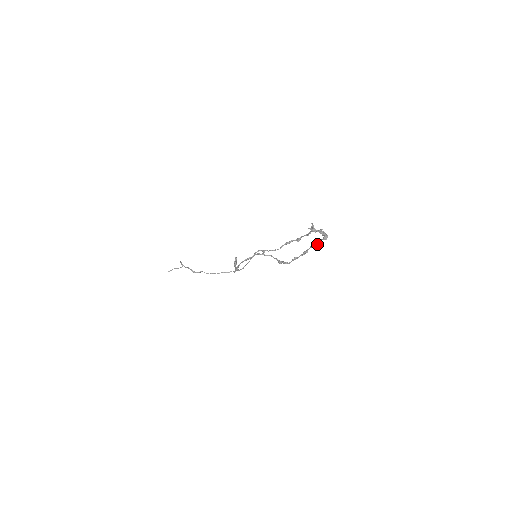
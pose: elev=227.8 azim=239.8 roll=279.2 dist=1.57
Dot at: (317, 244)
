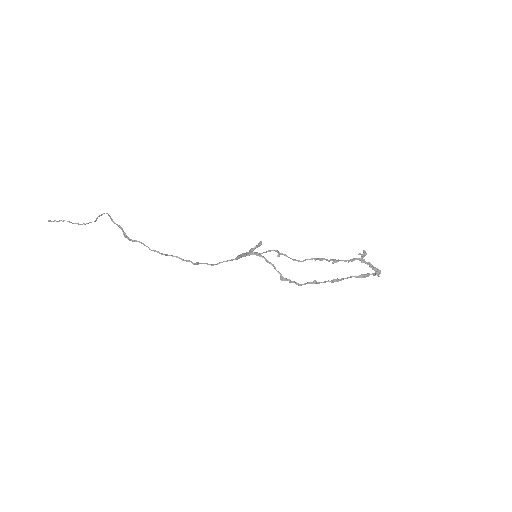
Dot at: (362, 277)
